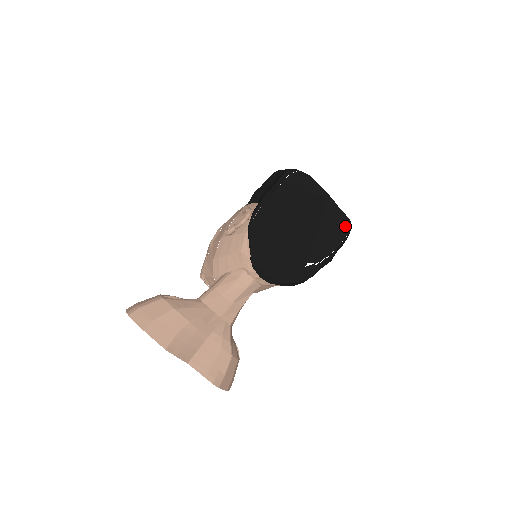
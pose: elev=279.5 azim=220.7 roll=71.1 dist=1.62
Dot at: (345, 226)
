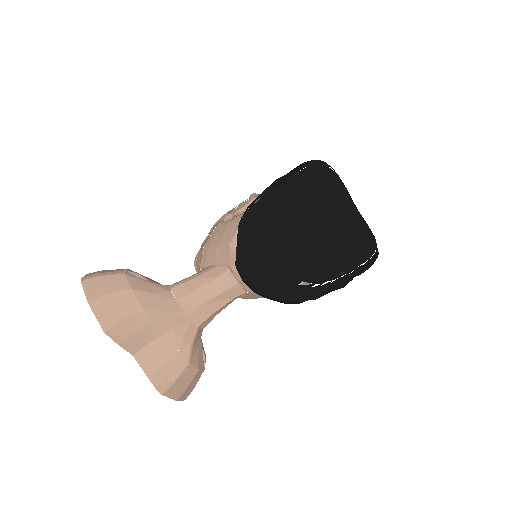
Dot at: (366, 248)
